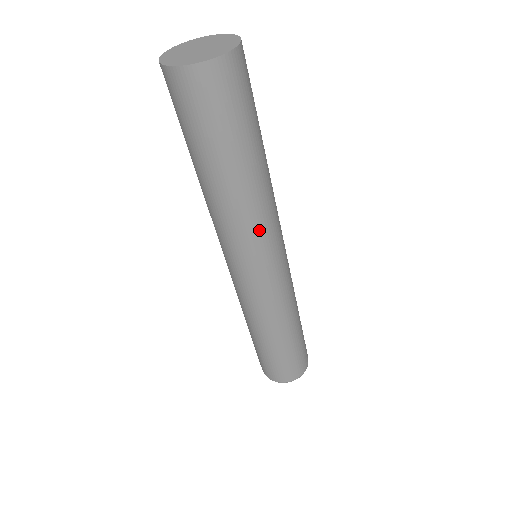
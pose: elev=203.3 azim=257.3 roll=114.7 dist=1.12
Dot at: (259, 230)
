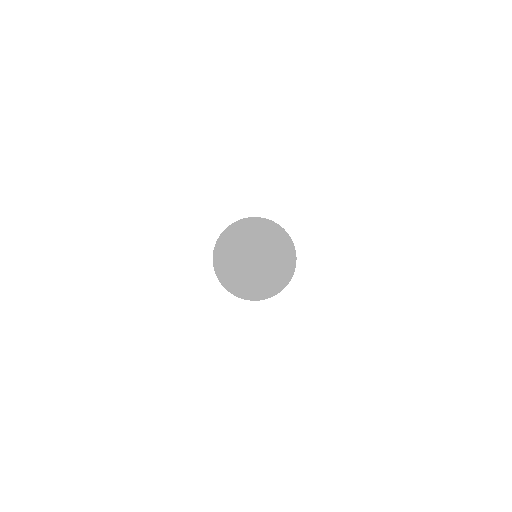
Dot at: occluded
